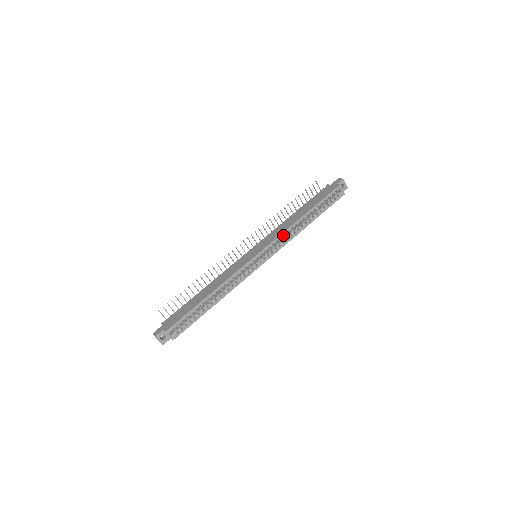
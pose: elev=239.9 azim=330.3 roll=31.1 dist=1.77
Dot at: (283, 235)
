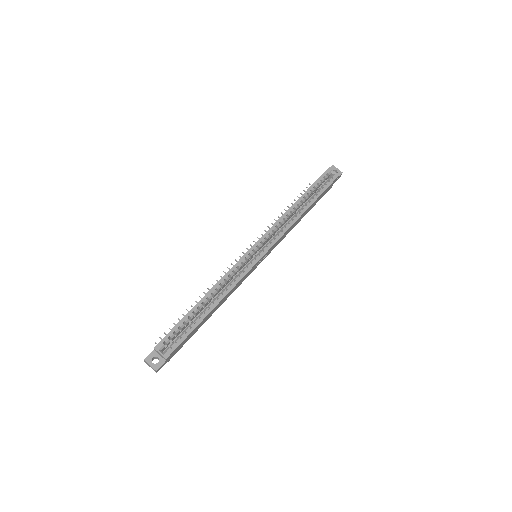
Dot at: (278, 224)
